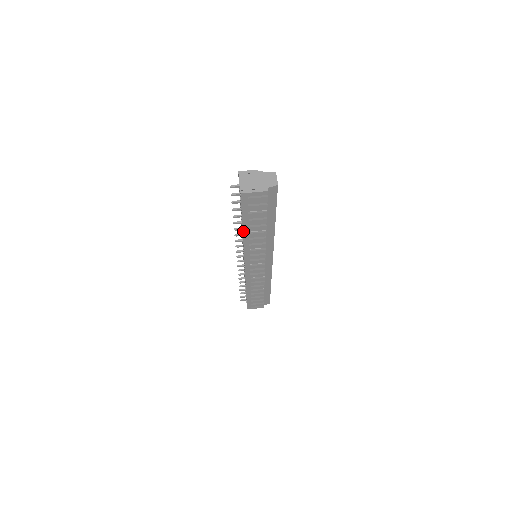
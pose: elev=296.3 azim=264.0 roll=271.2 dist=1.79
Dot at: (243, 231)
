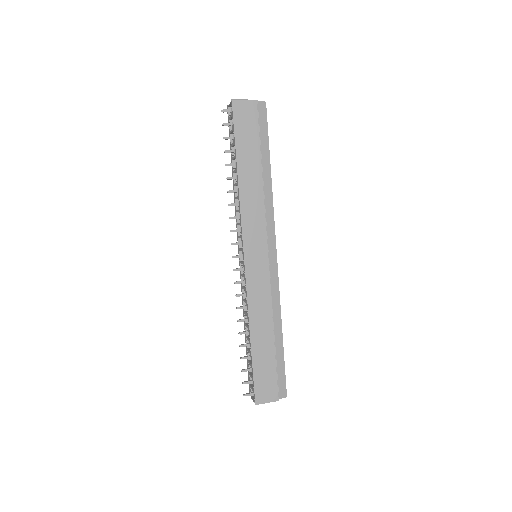
Dot at: (238, 173)
